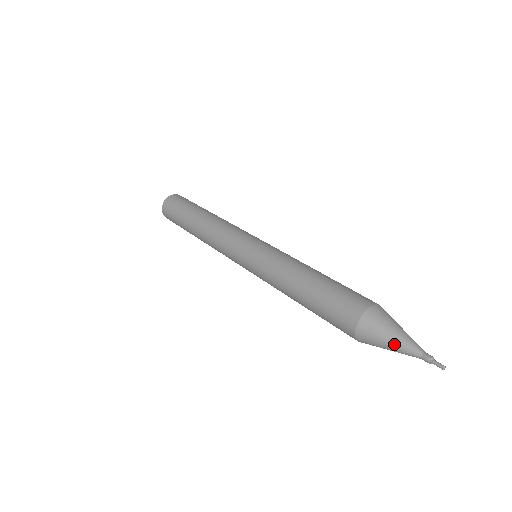
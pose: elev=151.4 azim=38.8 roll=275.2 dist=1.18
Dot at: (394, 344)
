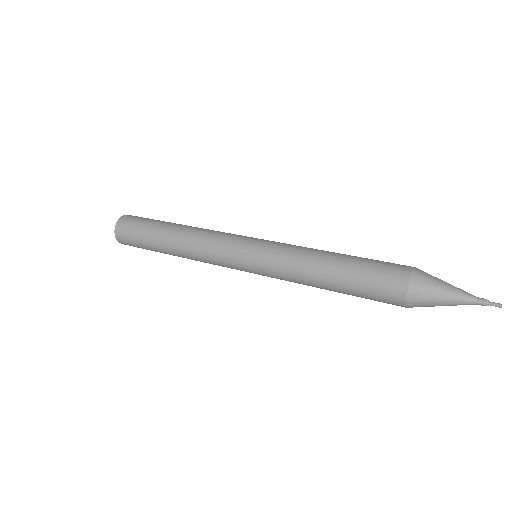
Dot at: (448, 301)
